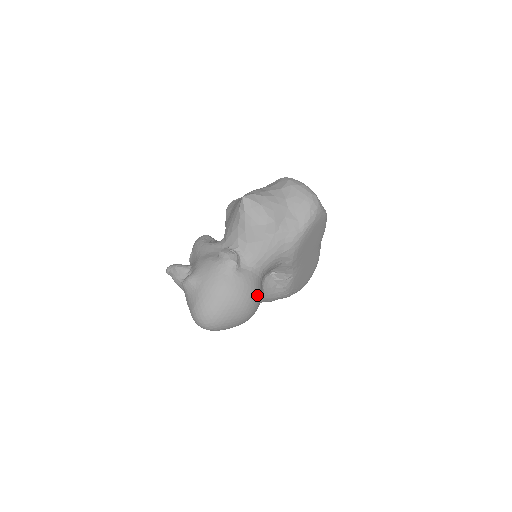
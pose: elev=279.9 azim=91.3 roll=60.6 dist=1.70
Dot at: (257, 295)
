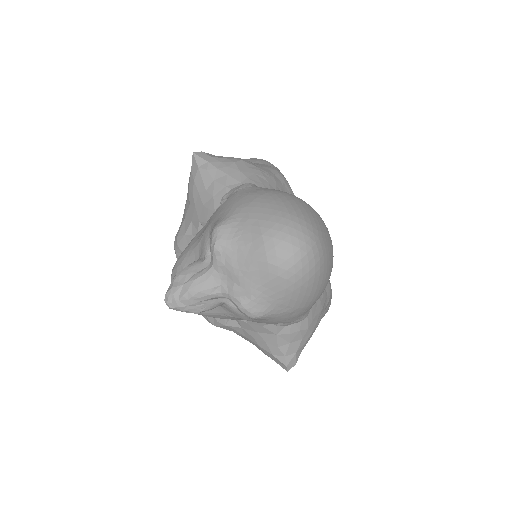
Dot at: occluded
